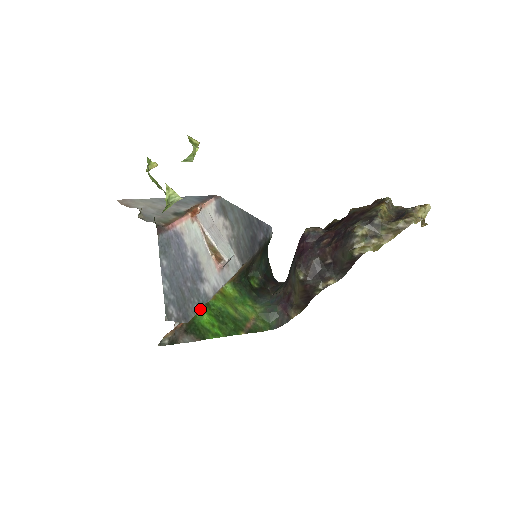
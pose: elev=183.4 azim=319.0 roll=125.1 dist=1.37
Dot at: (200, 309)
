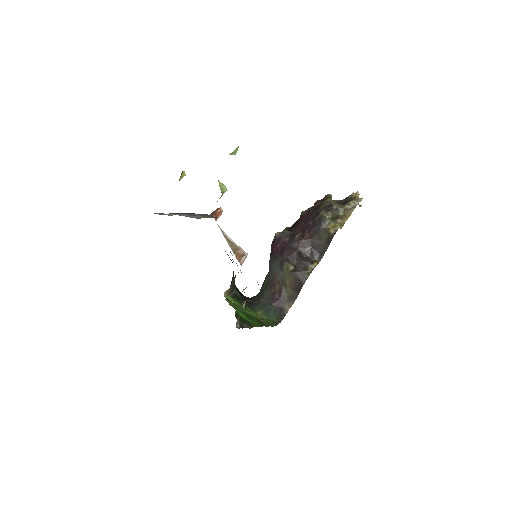
Dot at: occluded
